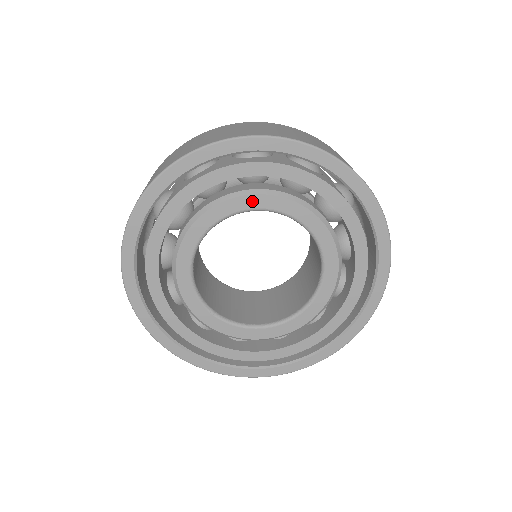
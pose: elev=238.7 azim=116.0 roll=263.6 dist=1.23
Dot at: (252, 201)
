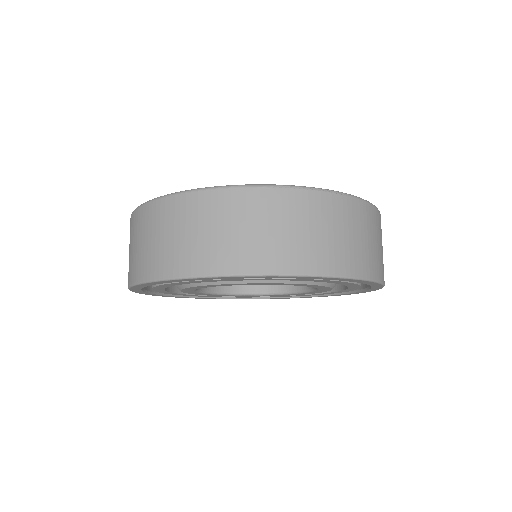
Dot at: (210, 286)
